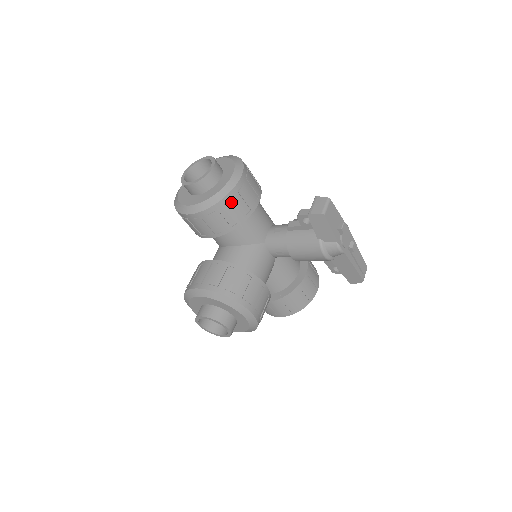
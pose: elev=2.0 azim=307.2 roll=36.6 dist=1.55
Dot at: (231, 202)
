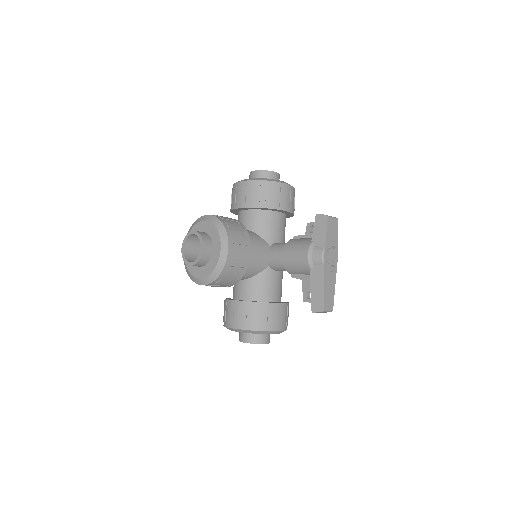
Dot at: (272, 188)
